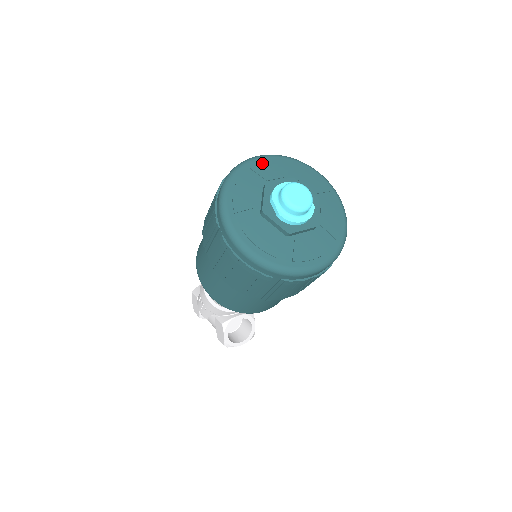
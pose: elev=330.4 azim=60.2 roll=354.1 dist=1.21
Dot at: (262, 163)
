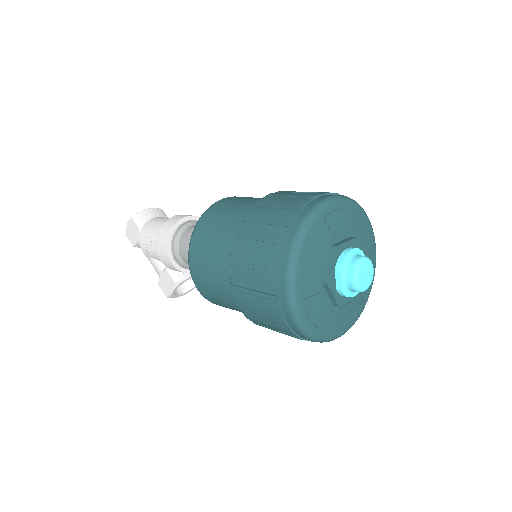
Dot at: (335, 213)
